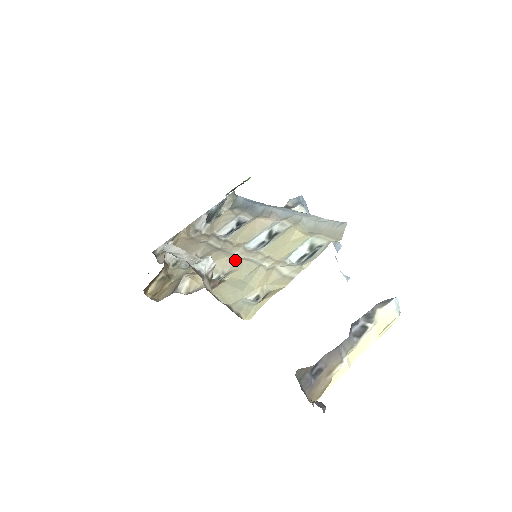
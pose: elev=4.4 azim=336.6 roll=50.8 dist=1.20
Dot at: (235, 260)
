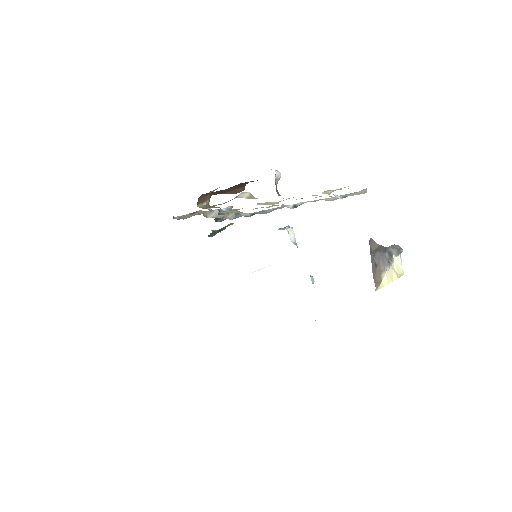
Dot at: occluded
